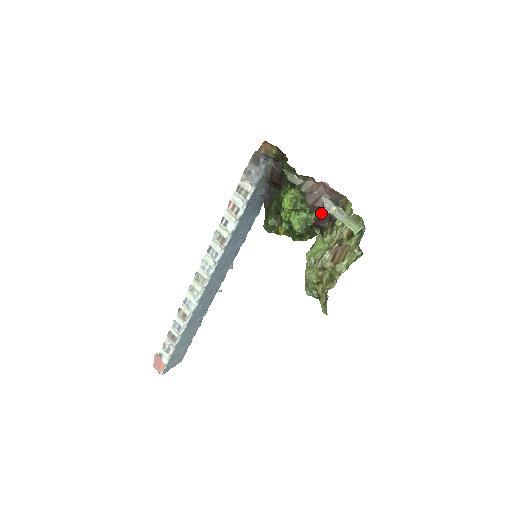
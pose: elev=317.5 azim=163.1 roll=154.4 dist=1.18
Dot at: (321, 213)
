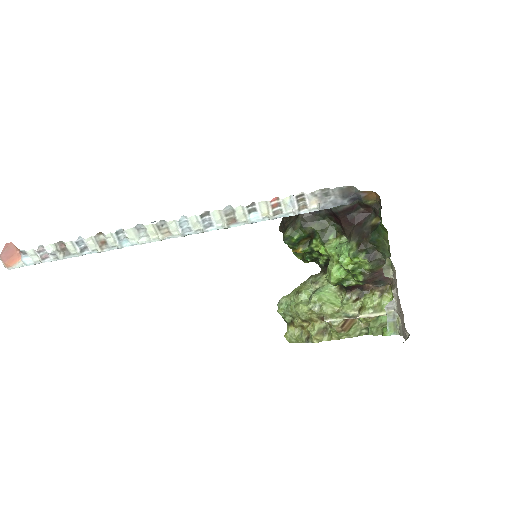
Dot at: (363, 284)
